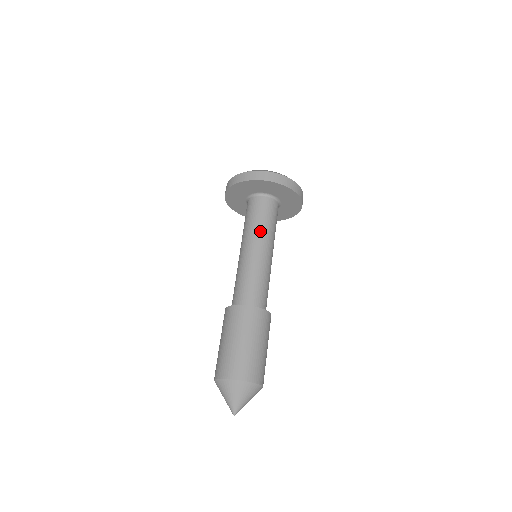
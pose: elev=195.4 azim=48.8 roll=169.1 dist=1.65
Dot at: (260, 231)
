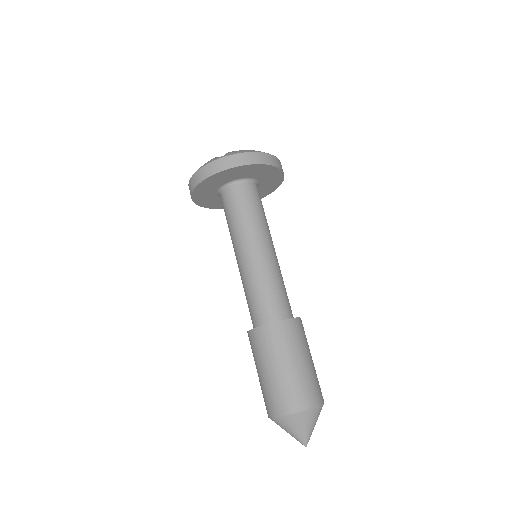
Dot at: (260, 226)
